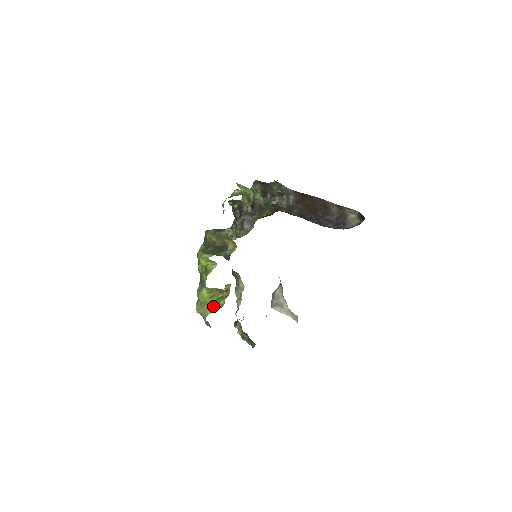
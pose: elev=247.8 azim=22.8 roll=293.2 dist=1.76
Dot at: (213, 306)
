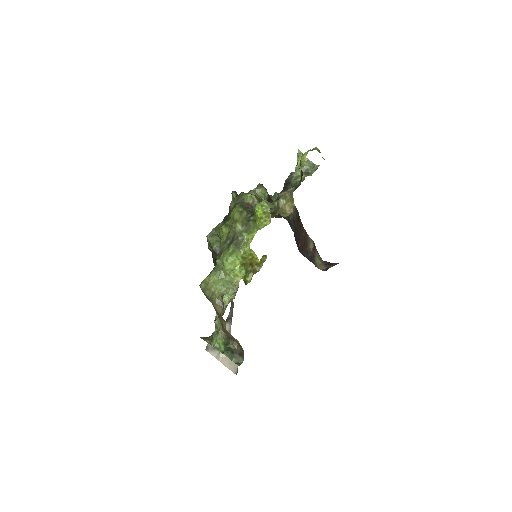
Dot at: (241, 278)
